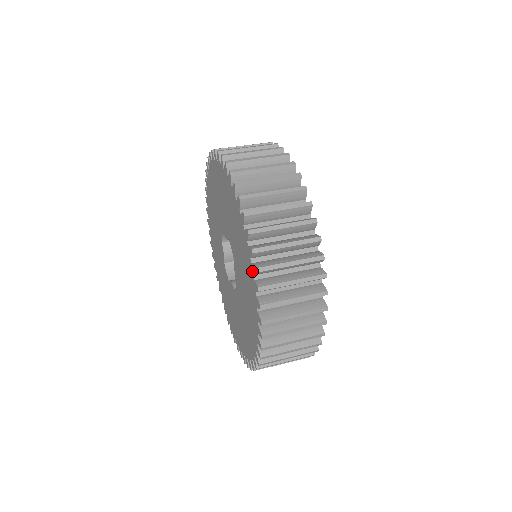
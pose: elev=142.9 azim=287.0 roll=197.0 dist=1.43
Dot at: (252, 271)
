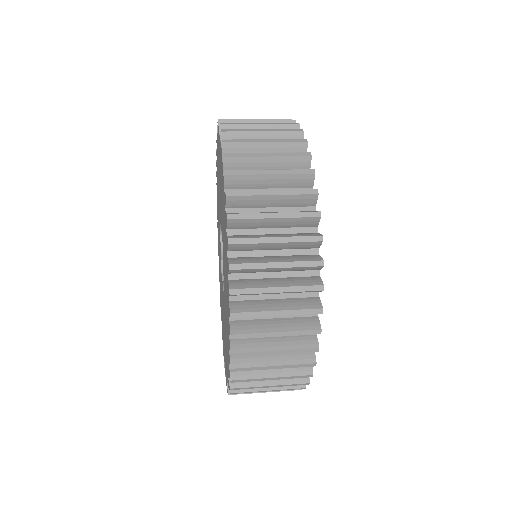
Dot at: (227, 268)
